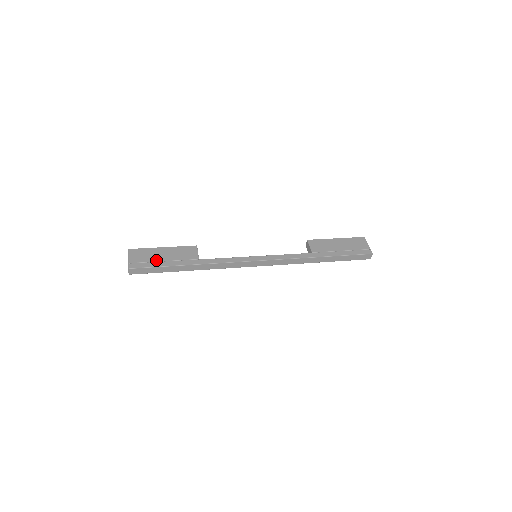
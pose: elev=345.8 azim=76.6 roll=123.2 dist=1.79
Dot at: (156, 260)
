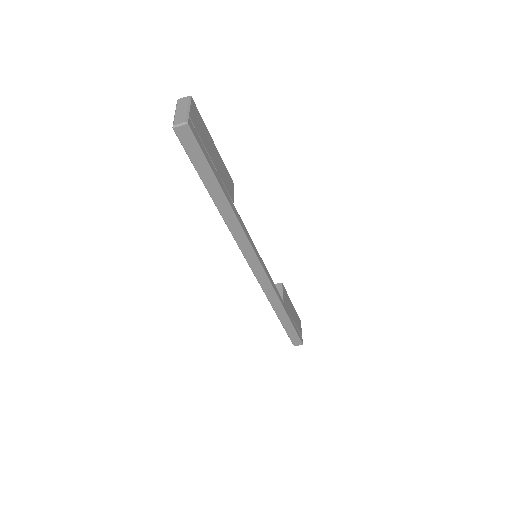
Dot at: (209, 151)
